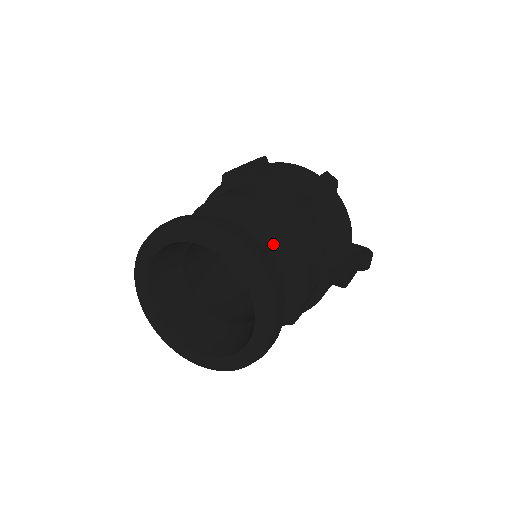
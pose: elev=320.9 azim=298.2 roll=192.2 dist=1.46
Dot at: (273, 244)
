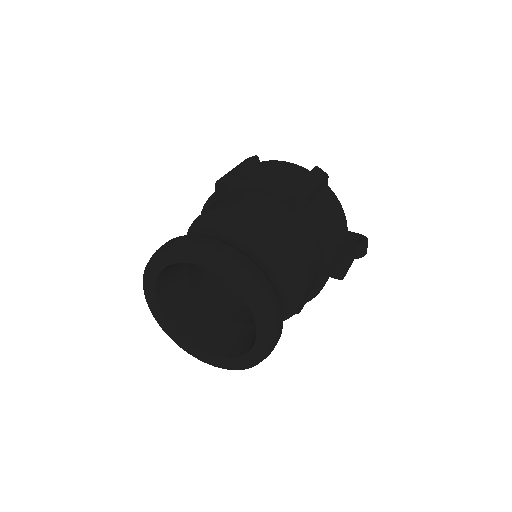
Dot at: (267, 252)
